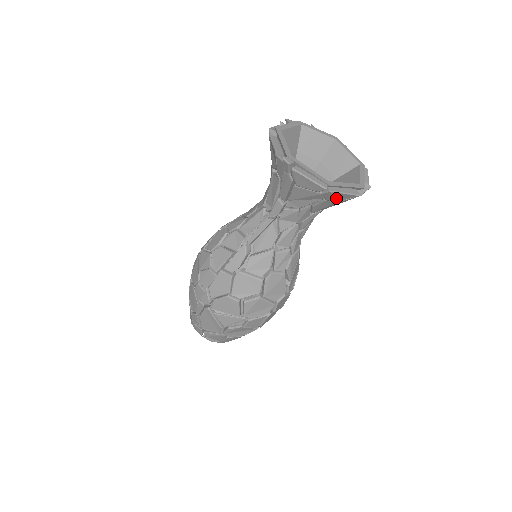
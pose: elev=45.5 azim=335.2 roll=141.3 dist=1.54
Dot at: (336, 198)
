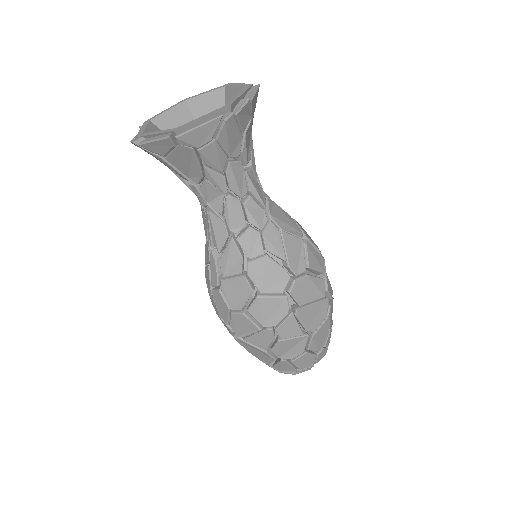
Dot at: (202, 138)
